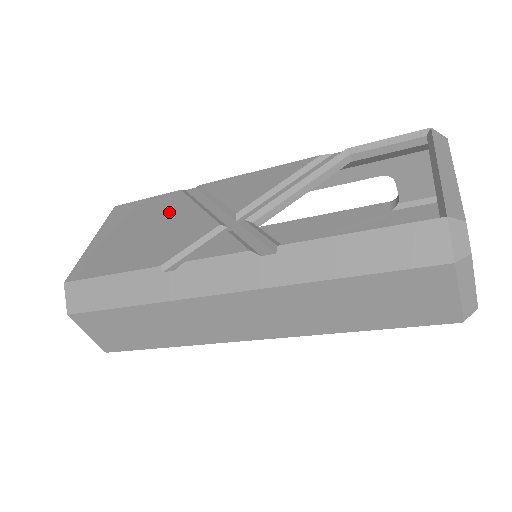
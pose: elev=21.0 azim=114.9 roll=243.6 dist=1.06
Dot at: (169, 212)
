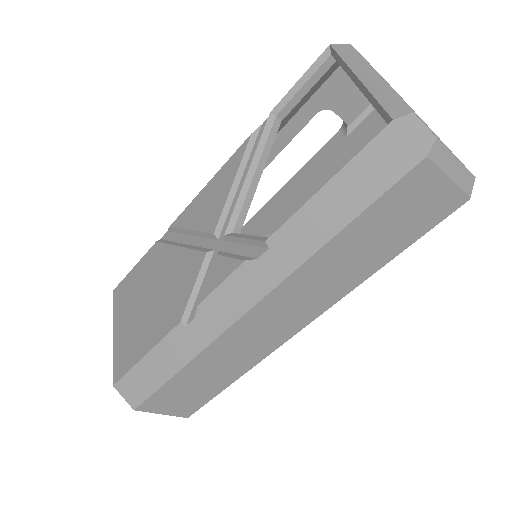
Dot at: (159, 268)
